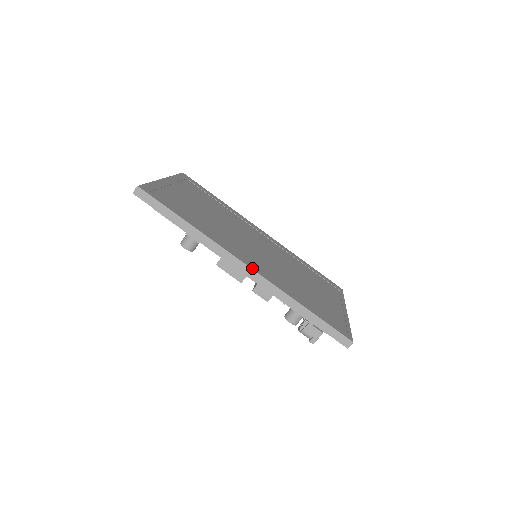
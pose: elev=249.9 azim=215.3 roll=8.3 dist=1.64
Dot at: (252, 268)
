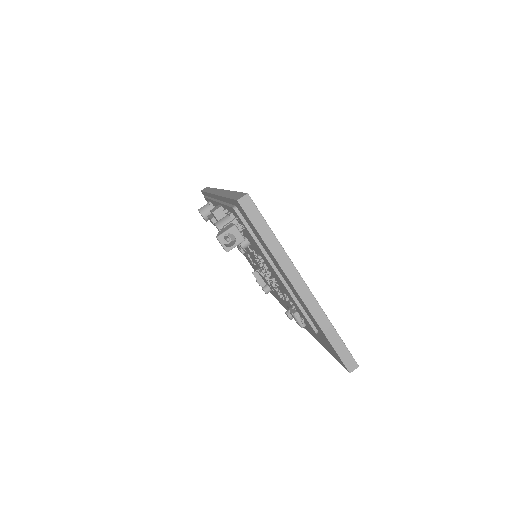
Dot at: occluded
